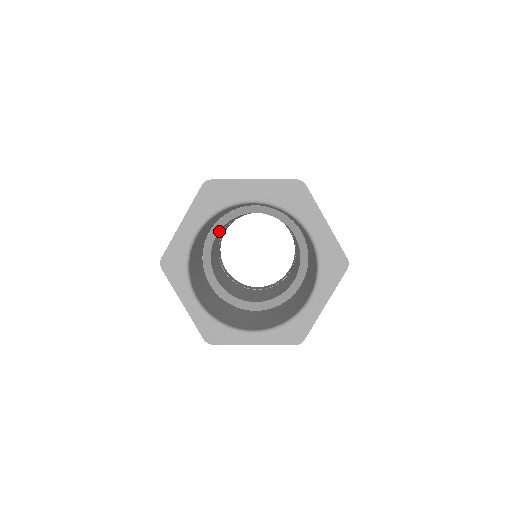
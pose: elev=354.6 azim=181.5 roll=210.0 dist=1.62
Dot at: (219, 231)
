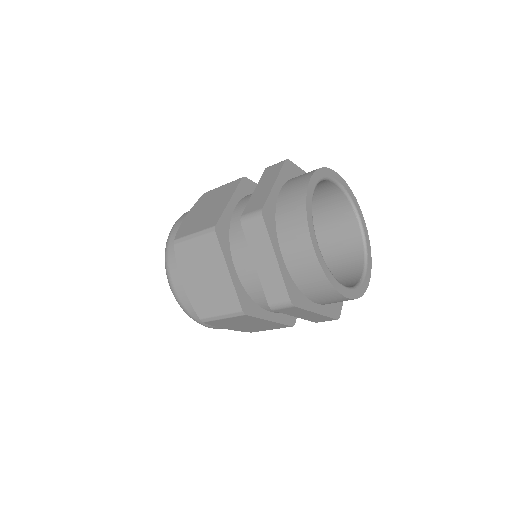
Dot at: occluded
